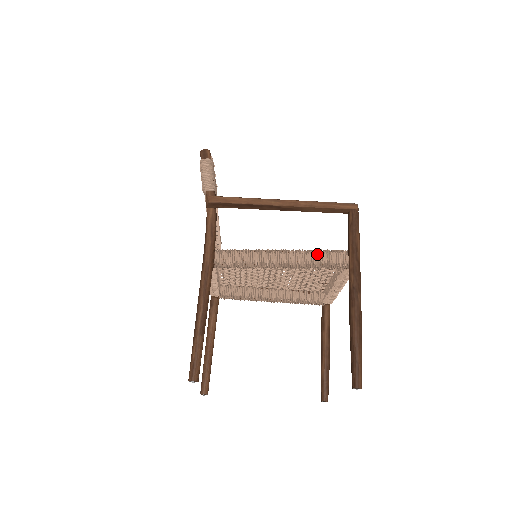
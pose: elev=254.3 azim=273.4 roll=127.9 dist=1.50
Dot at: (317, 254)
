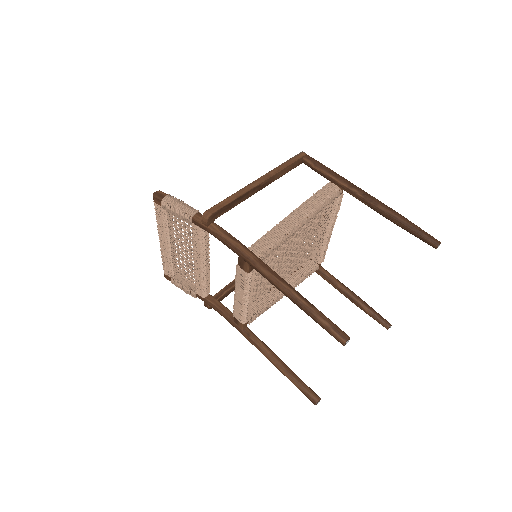
Dot at: (315, 198)
